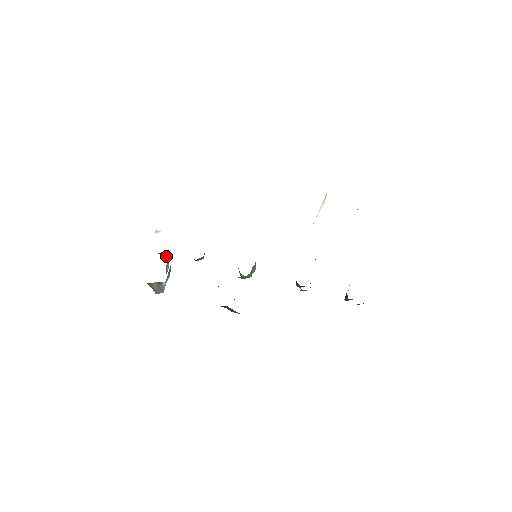
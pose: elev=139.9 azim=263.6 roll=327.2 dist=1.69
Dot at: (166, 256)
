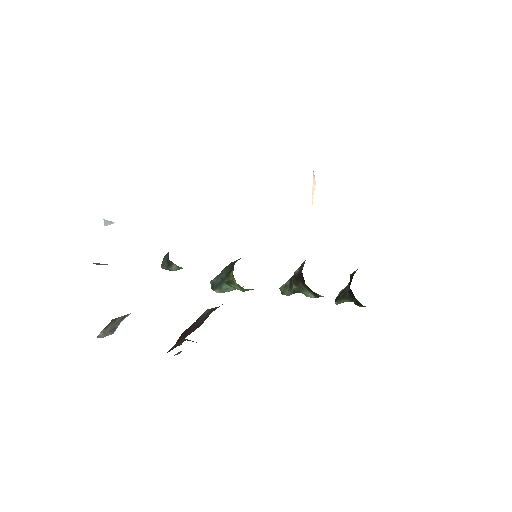
Dot at: occluded
